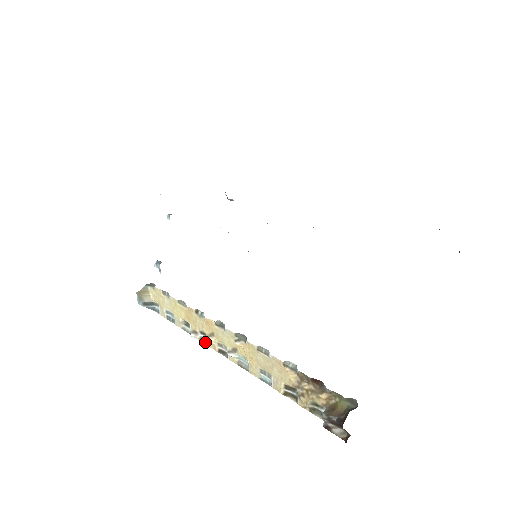
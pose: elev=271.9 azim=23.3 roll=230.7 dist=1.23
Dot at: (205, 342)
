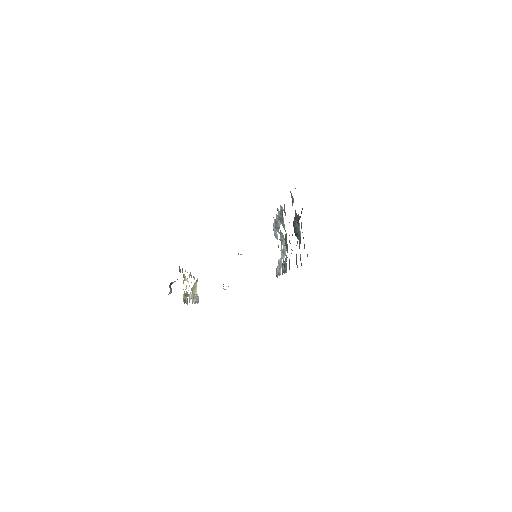
Dot at: occluded
